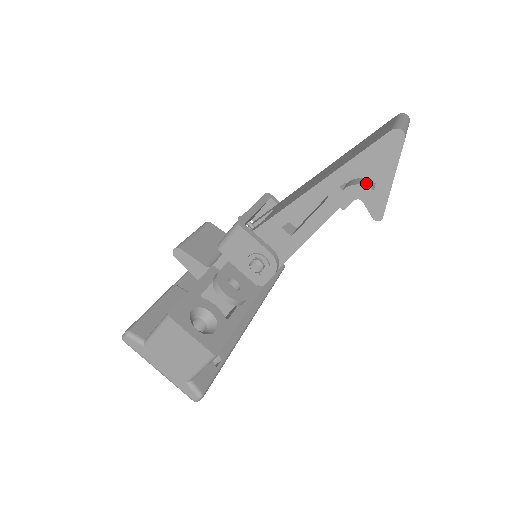
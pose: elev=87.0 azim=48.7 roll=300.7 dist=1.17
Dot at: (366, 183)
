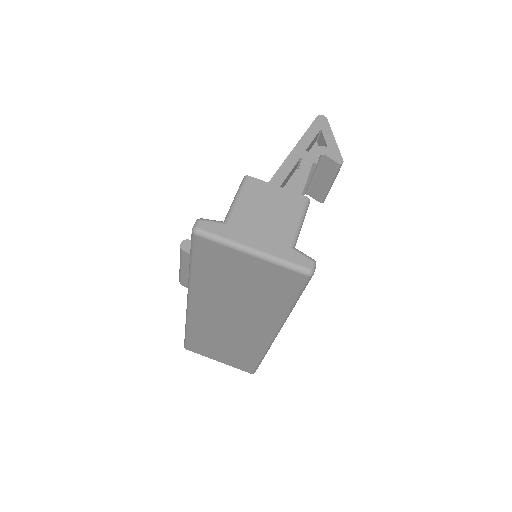
Dot at: occluded
